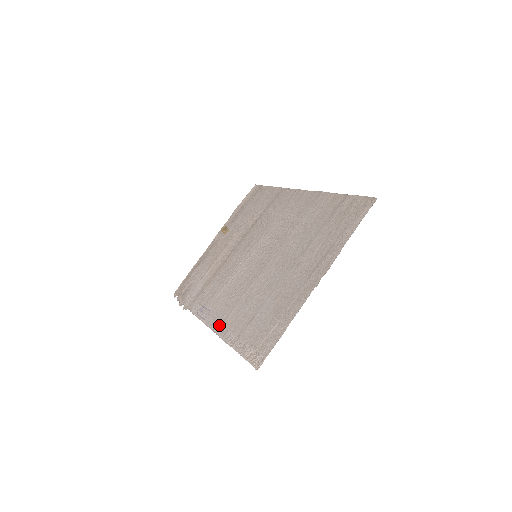
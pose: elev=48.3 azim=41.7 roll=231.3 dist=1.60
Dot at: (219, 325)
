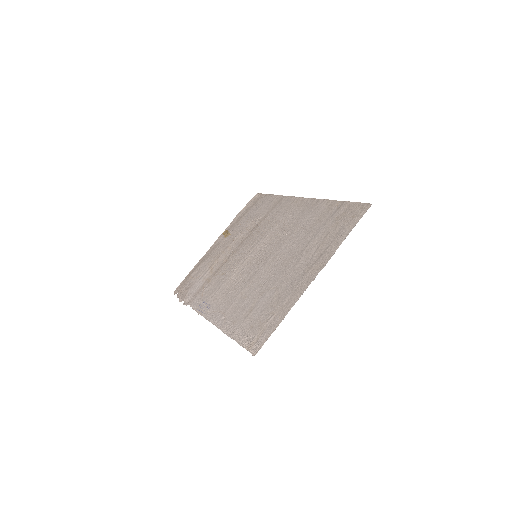
Dot at: (218, 318)
